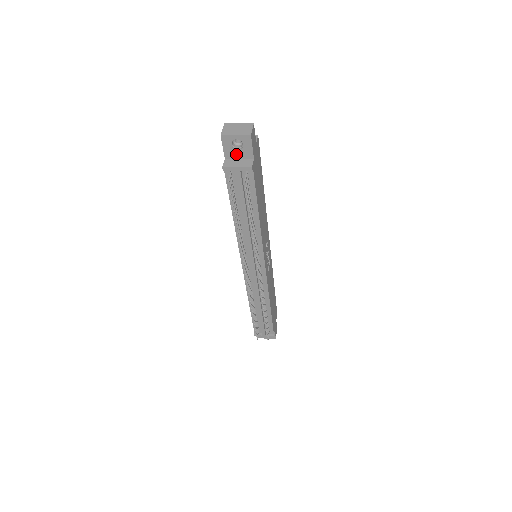
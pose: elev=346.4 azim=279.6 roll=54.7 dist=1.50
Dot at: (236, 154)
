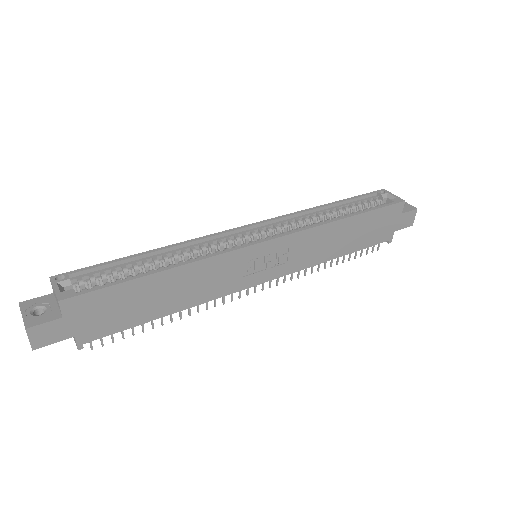
Dot at: occluded
